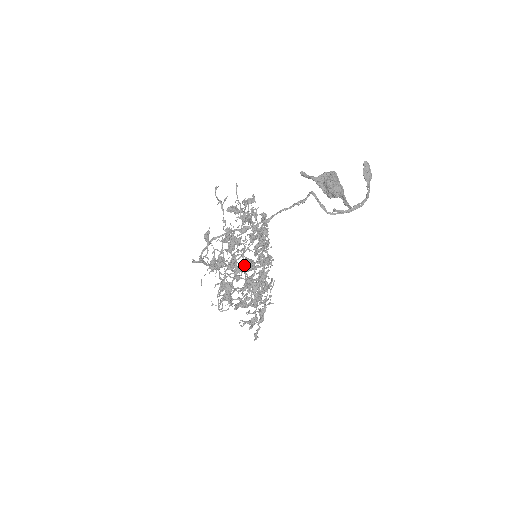
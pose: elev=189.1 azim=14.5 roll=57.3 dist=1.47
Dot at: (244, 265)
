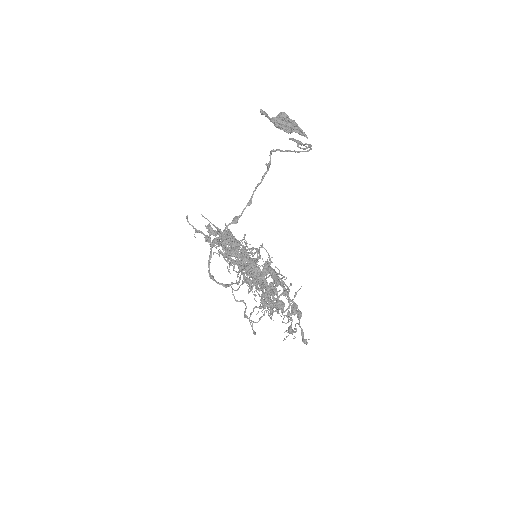
Dot at: occluded
